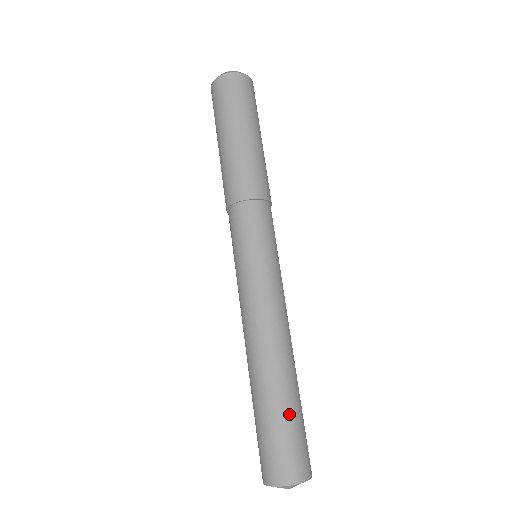
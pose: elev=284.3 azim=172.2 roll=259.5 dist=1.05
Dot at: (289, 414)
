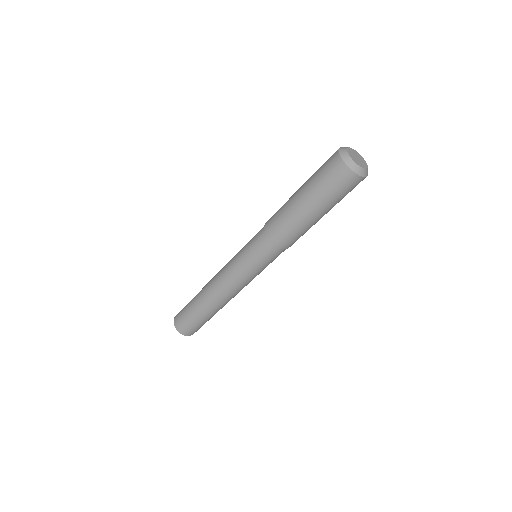
Dot at: (203, 320)
